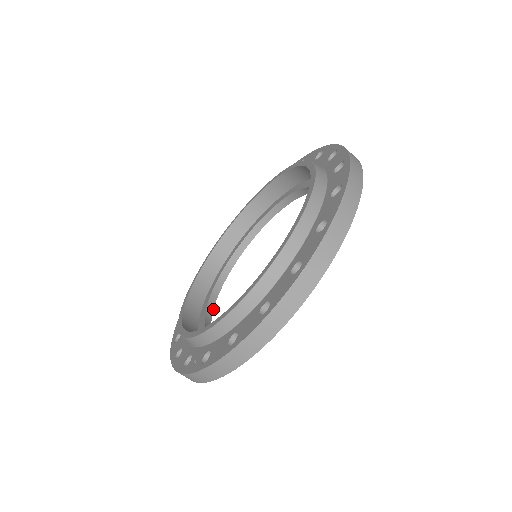
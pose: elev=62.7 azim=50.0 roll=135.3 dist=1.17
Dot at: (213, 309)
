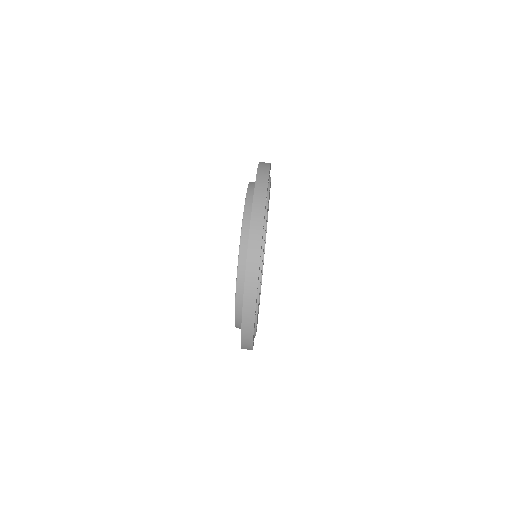
Dot at: occluded
